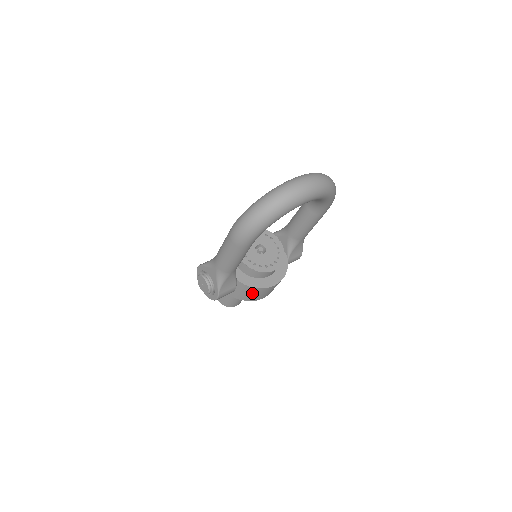
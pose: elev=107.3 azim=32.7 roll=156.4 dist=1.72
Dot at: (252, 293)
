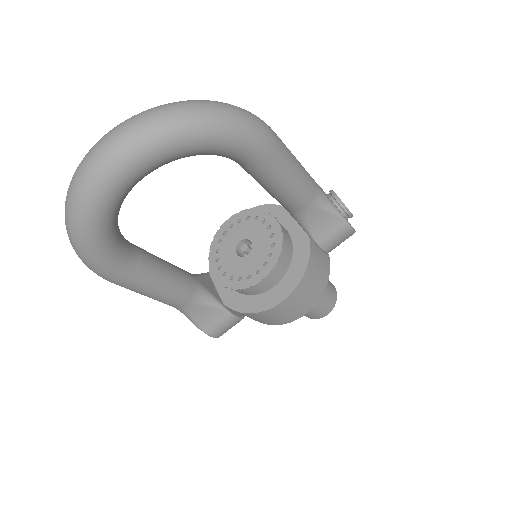
Dot at: (262, 318)
